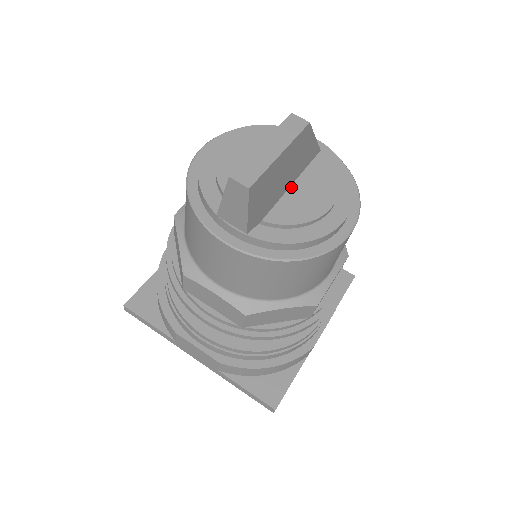
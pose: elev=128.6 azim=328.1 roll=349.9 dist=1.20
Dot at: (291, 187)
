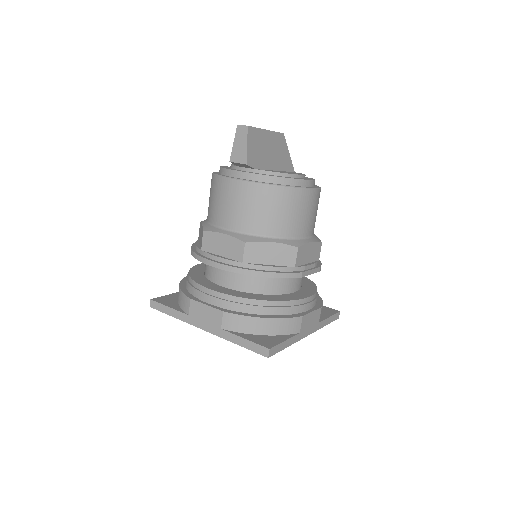
Dot at: occluded
